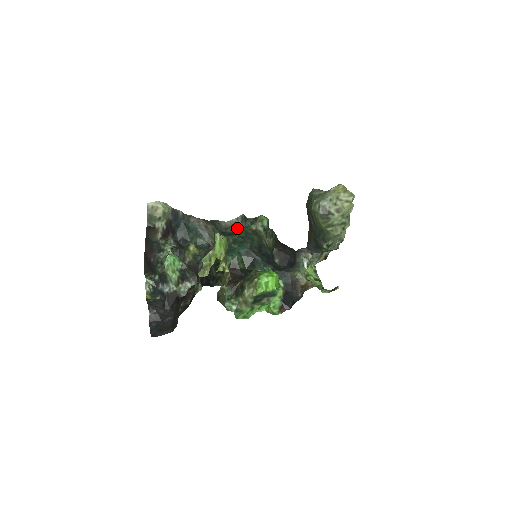
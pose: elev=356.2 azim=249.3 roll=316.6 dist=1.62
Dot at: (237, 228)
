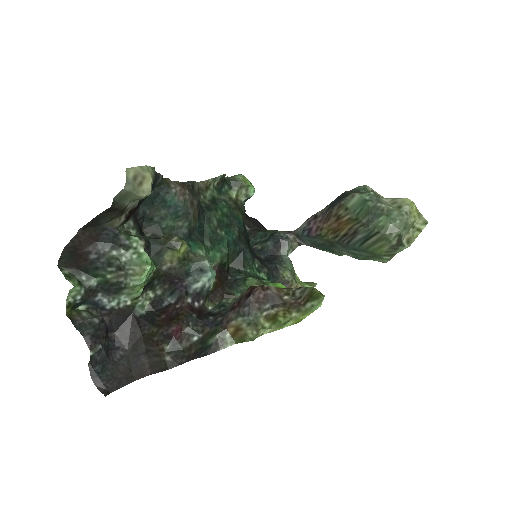
Dot at: (213, 194)
